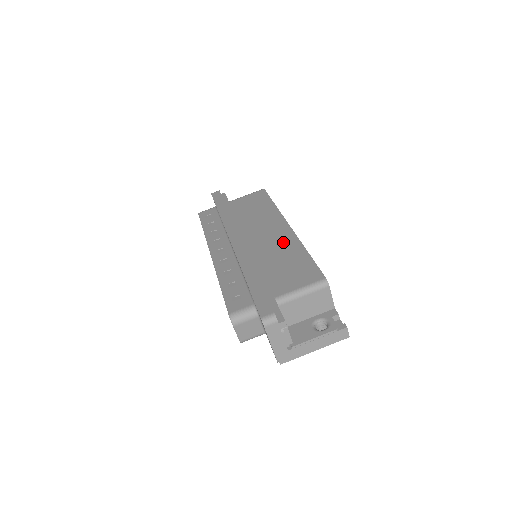
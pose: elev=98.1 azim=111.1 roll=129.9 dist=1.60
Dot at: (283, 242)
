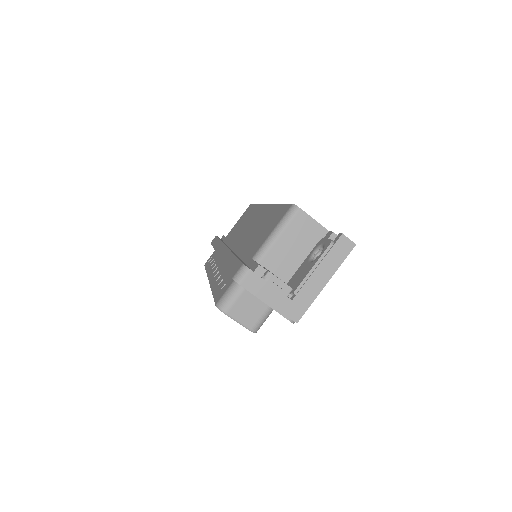
Dot at: (260, 218)
